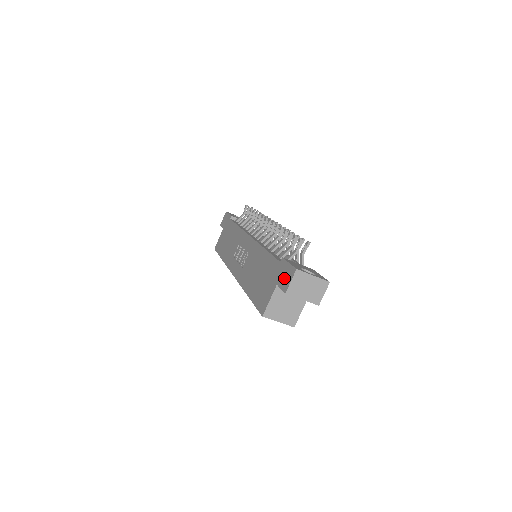
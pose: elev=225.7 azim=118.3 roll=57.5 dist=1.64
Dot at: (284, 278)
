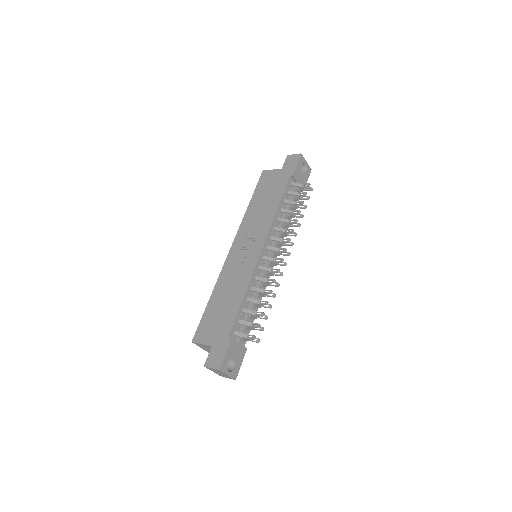
Dot at: (215, 355)
